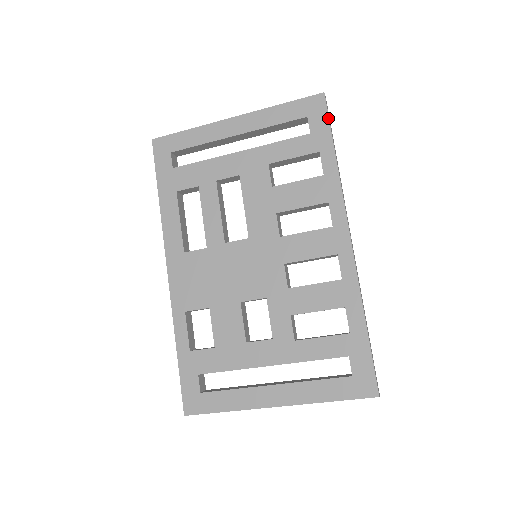
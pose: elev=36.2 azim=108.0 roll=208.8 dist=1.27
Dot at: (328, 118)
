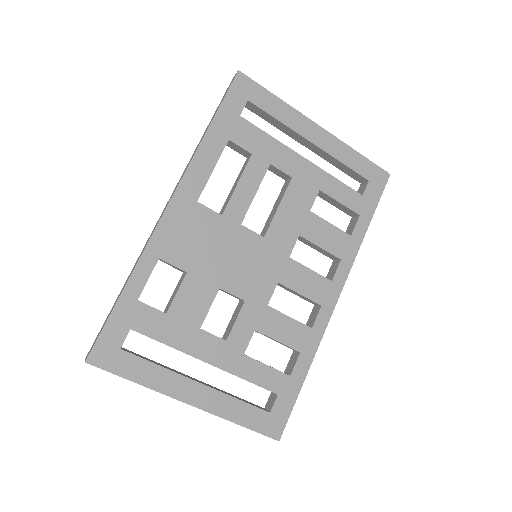
Dot at: occluded
